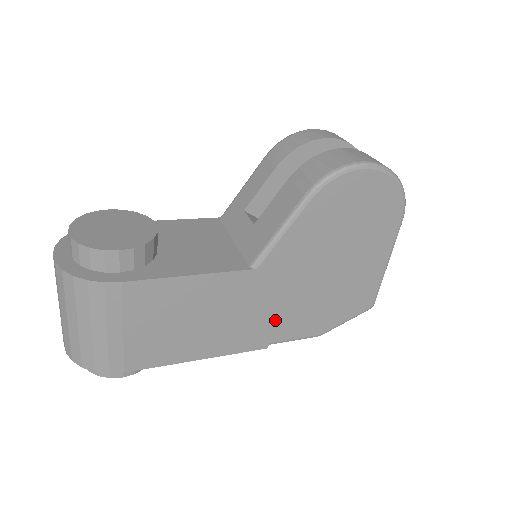
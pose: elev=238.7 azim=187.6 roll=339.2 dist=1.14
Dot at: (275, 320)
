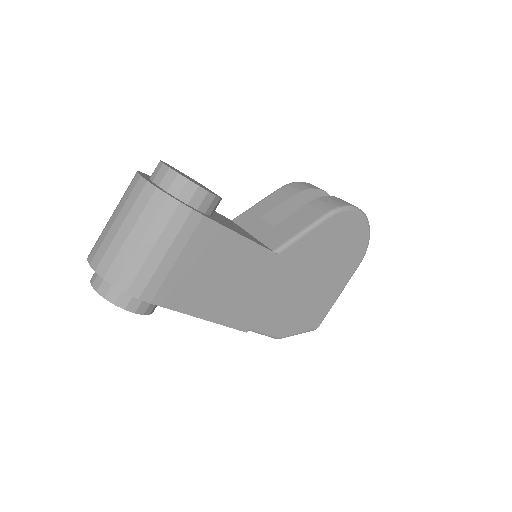
Dot at: (264, 307)
